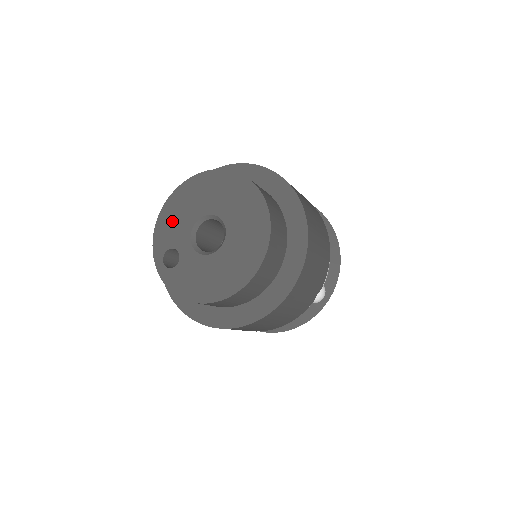
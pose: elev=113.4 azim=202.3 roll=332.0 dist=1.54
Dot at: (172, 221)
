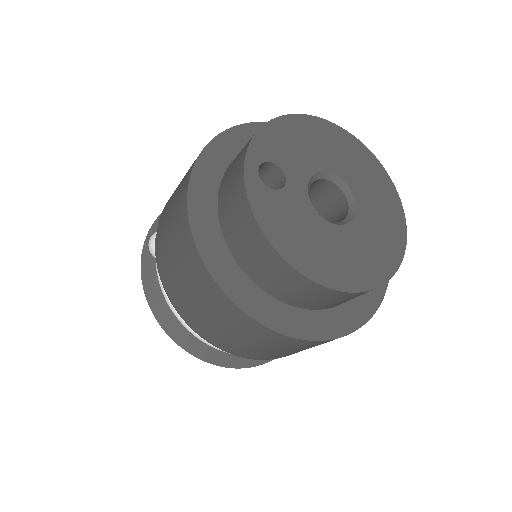
Dot at: (295, 140)
